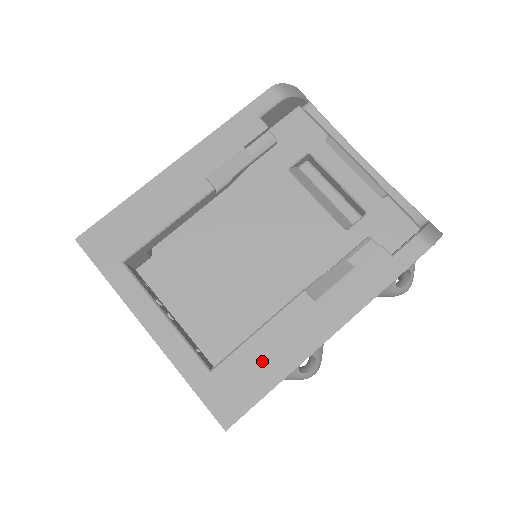
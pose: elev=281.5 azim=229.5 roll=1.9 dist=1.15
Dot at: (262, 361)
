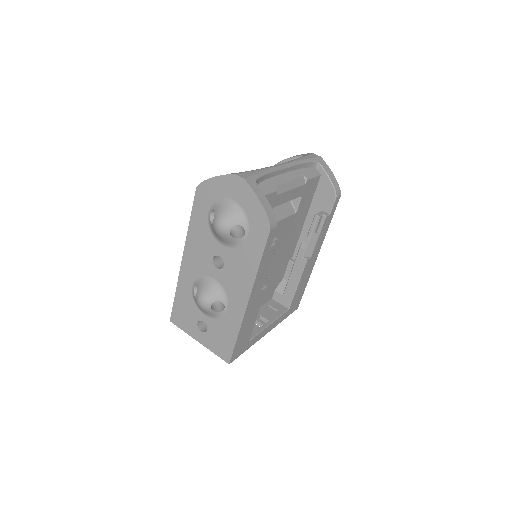
Dot at: (301, 288)
